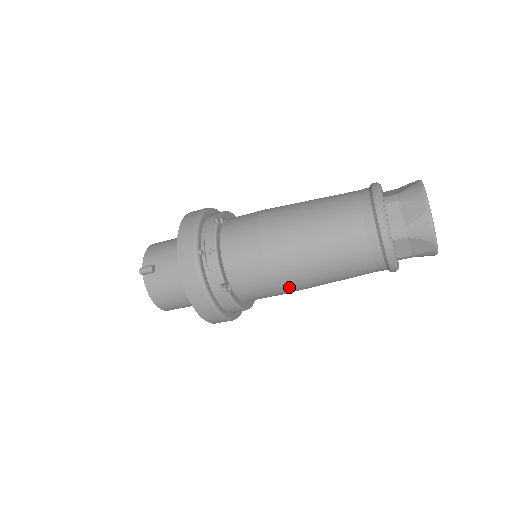
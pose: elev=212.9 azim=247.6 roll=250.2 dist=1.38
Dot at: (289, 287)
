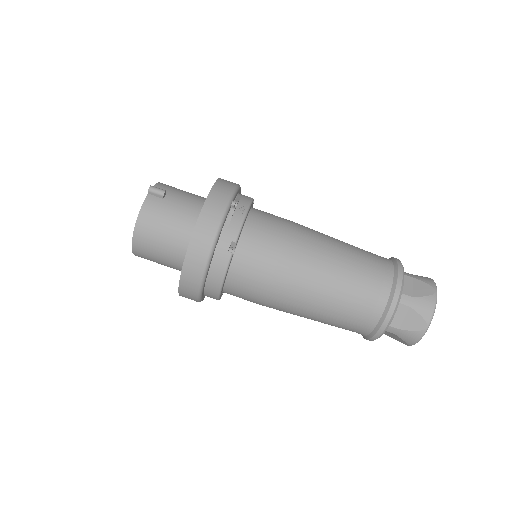
Dot at: (283, 291)
